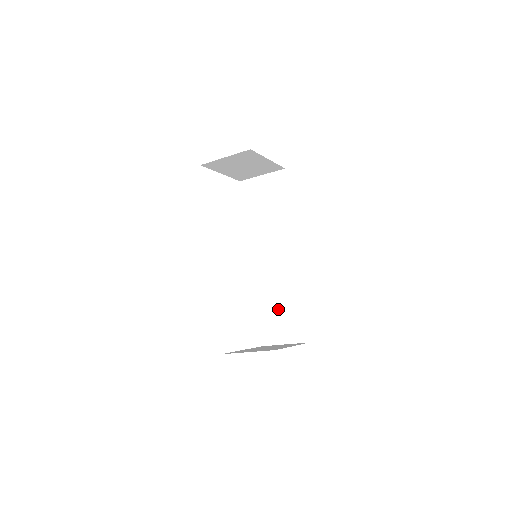
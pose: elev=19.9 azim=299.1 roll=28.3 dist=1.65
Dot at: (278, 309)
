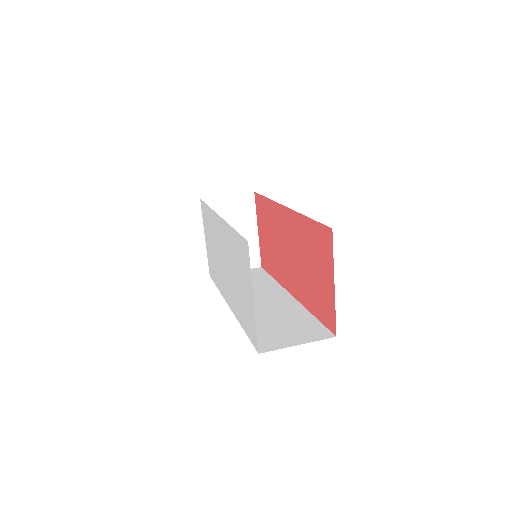
Dot at: occluded
